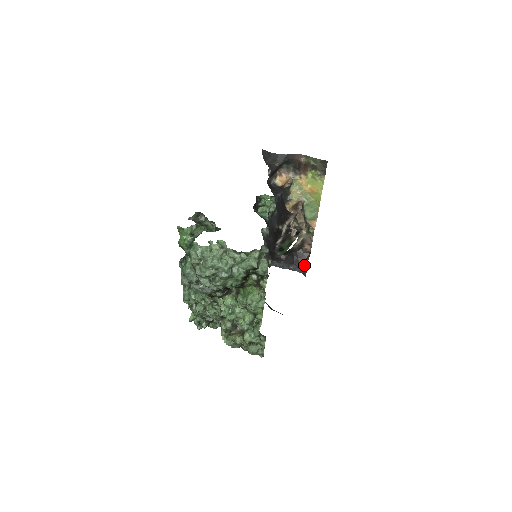
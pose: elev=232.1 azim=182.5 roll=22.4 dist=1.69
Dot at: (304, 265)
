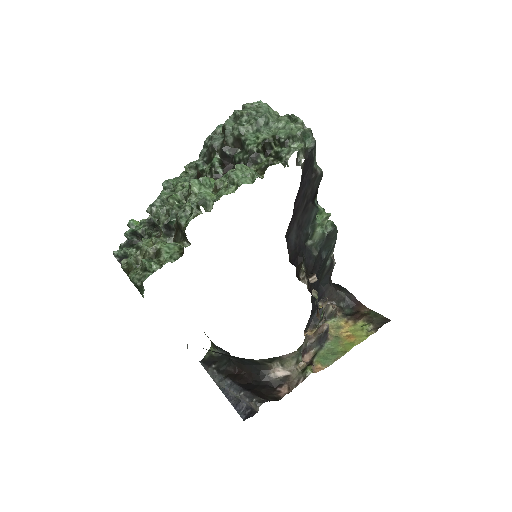
Dot at: (260, 400)
